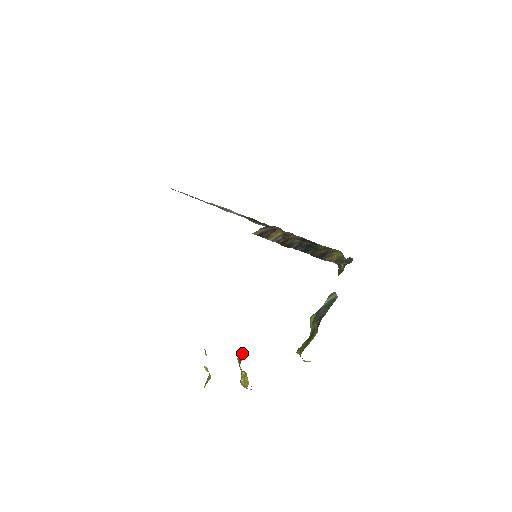
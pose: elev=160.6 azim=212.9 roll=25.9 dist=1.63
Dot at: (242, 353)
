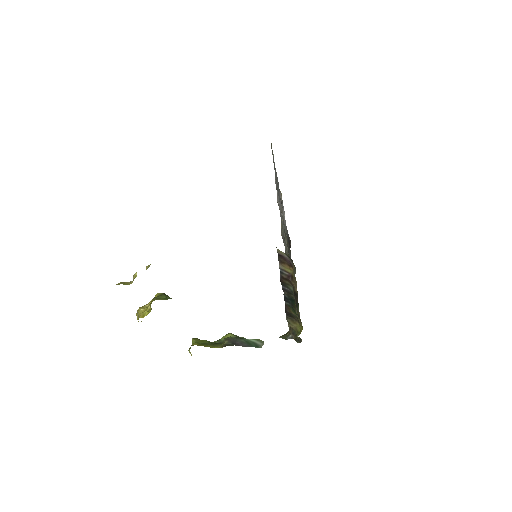
Dot at: (166, 295)
